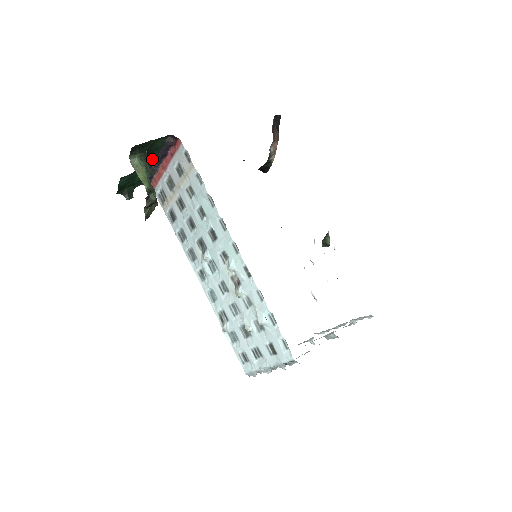
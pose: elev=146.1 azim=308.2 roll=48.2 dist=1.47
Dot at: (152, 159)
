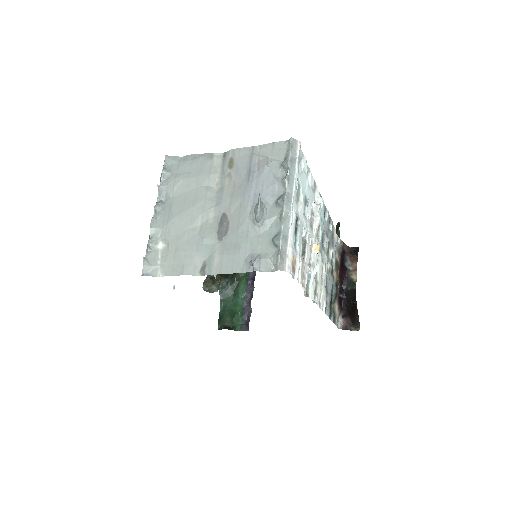
Dot at: (244, 284)
